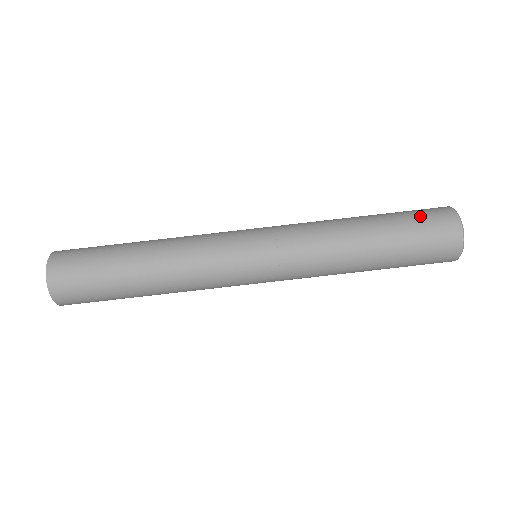
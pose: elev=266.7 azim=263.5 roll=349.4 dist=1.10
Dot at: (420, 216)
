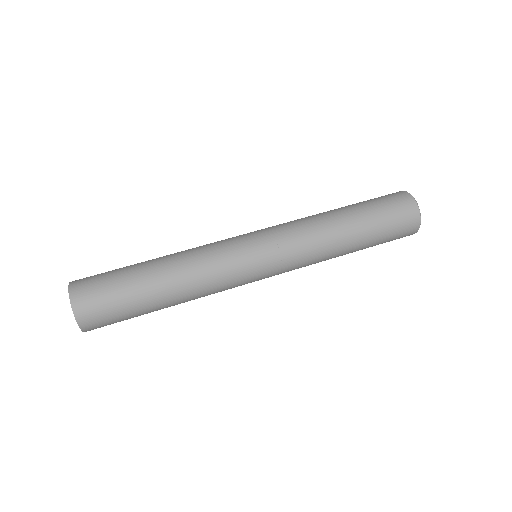
Dot at: occluded
